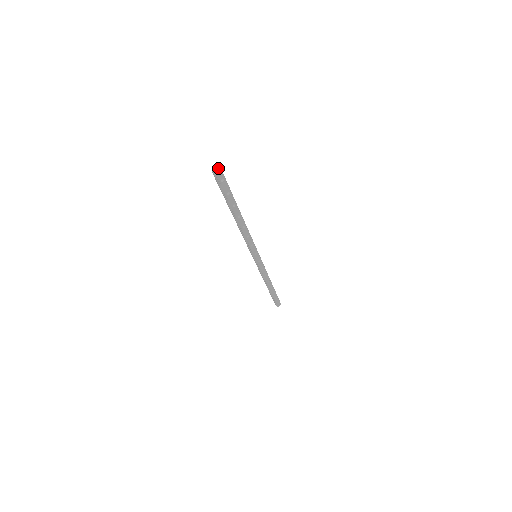
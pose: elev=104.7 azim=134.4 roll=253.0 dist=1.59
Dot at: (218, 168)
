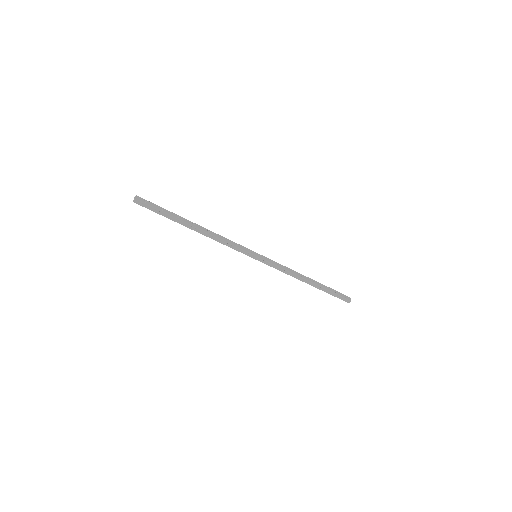
Dot at: (134, 197)
